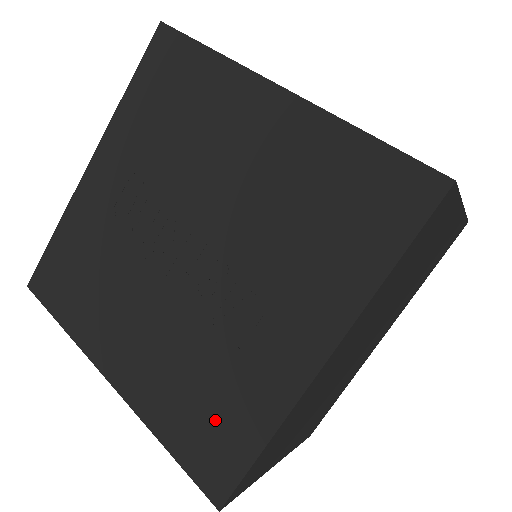
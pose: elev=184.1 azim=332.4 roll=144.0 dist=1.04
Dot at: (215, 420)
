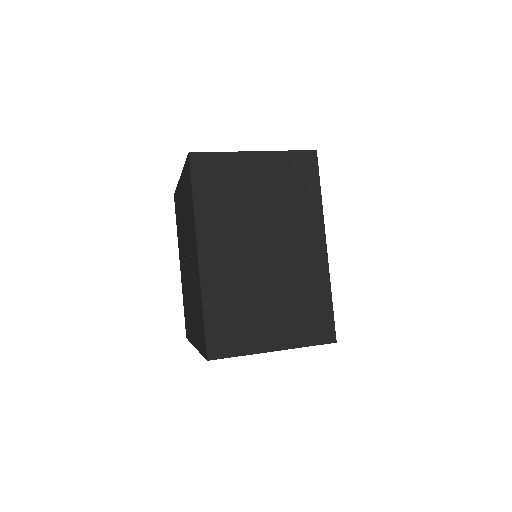
Dot at: (200, 321)
